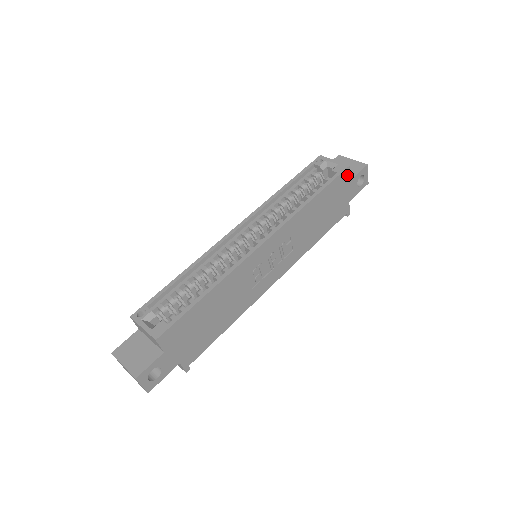
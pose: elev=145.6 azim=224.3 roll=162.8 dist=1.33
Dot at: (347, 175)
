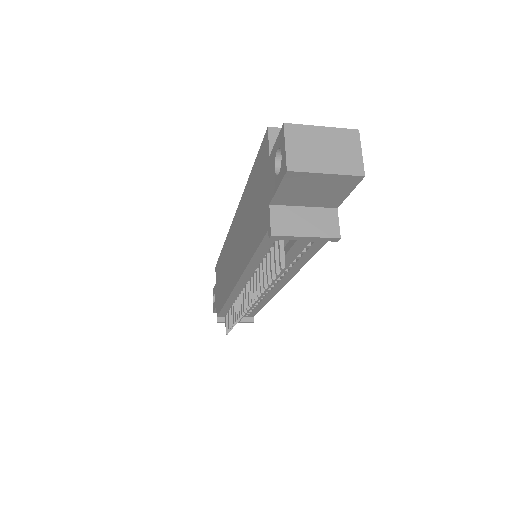
Dot at: occluded
